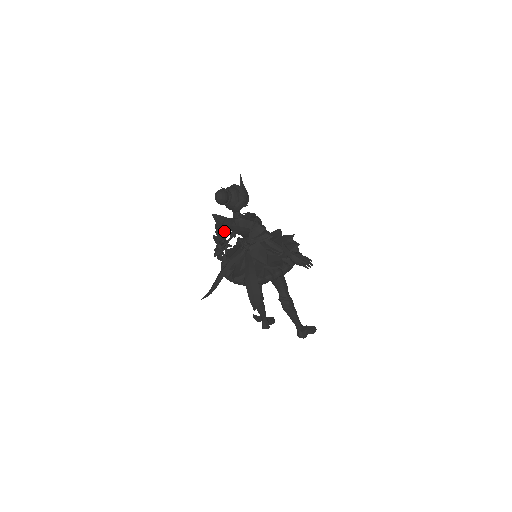
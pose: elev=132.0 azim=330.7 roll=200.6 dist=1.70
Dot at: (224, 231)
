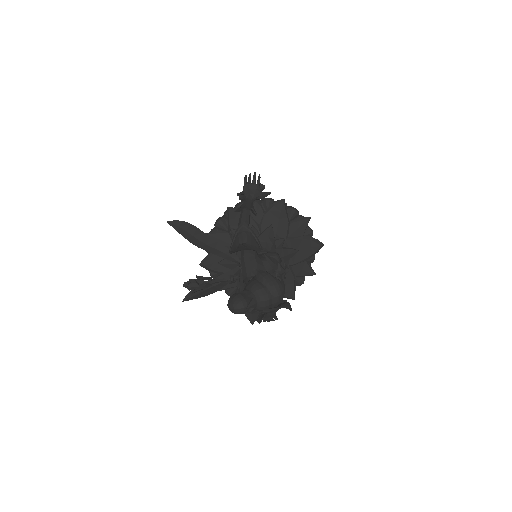
Dot at: occluded
